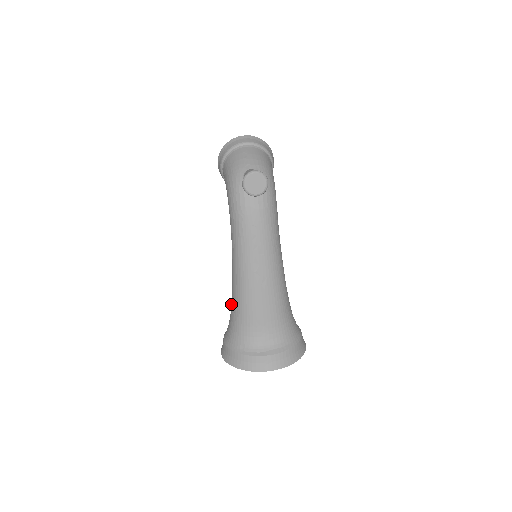
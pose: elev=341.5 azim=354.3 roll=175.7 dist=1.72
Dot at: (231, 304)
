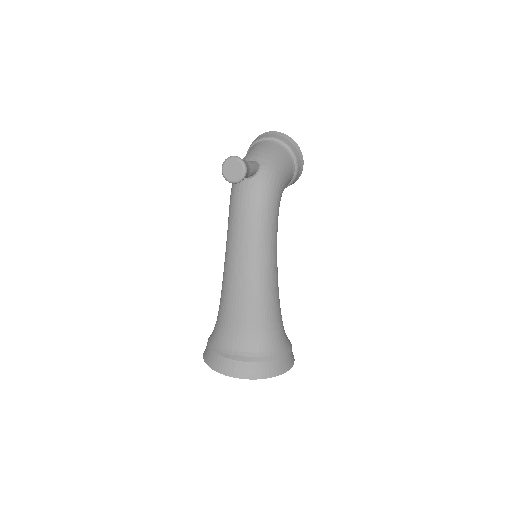
Dot at: occluded
